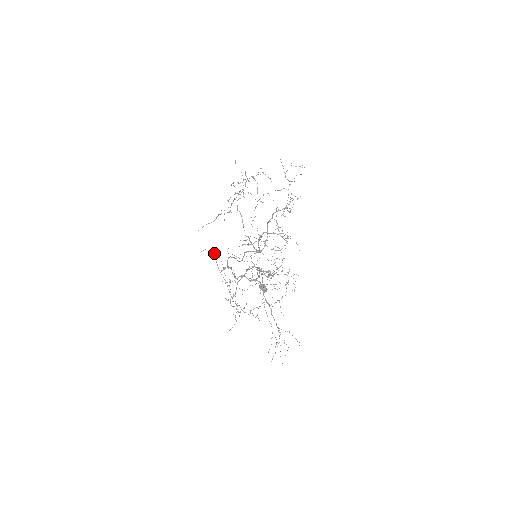
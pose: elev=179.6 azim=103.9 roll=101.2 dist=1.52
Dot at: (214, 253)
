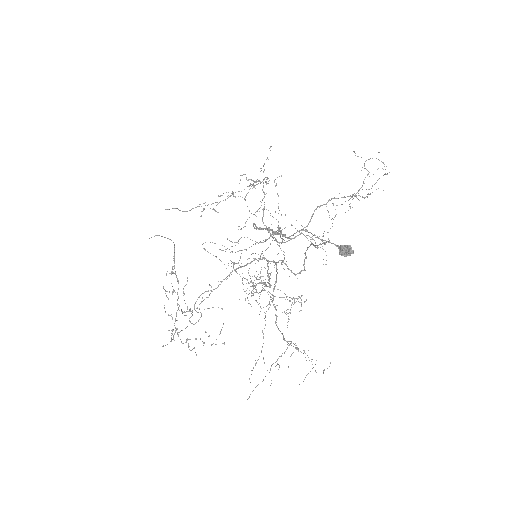
Dot at: (174, 245)
